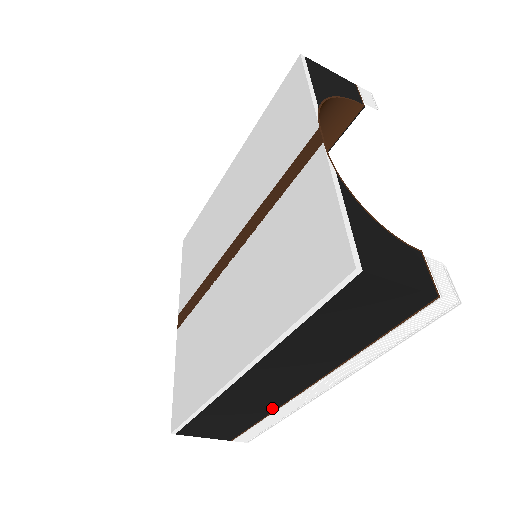
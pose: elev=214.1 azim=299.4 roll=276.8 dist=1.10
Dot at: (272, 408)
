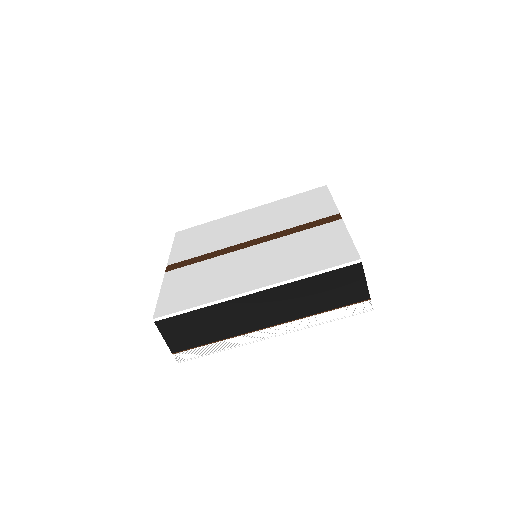
Dot at: (232, 334)
